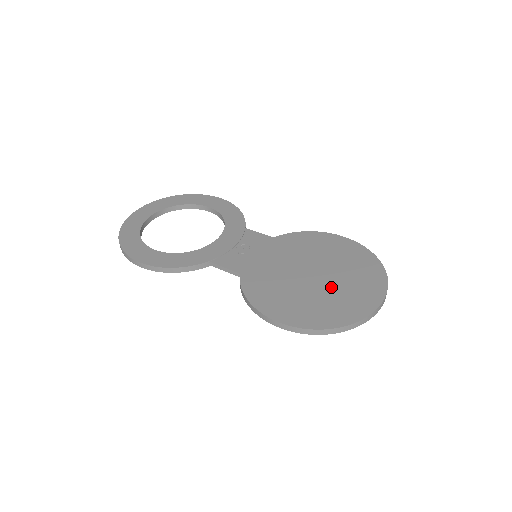
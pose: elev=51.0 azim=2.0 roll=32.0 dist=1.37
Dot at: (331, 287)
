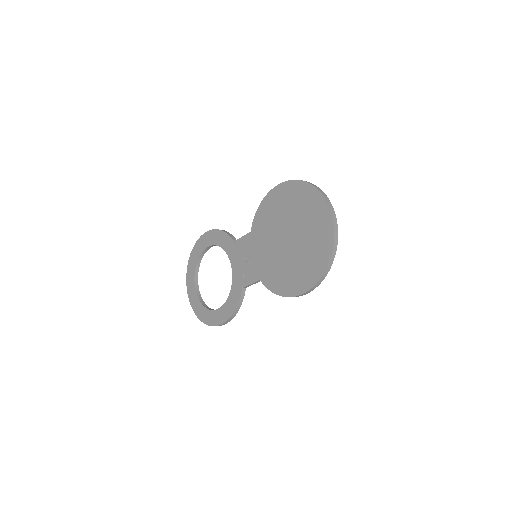
Dot at: (303, 238)
